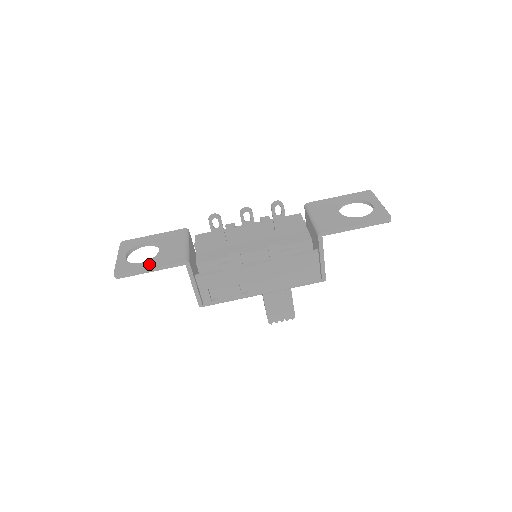
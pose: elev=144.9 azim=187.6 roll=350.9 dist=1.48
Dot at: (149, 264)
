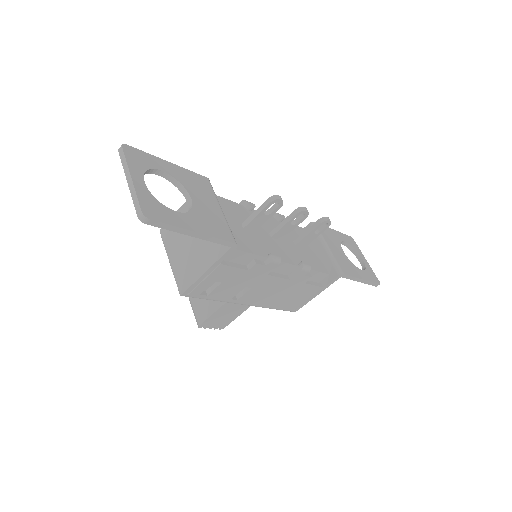
Dot at: (191, 222)
